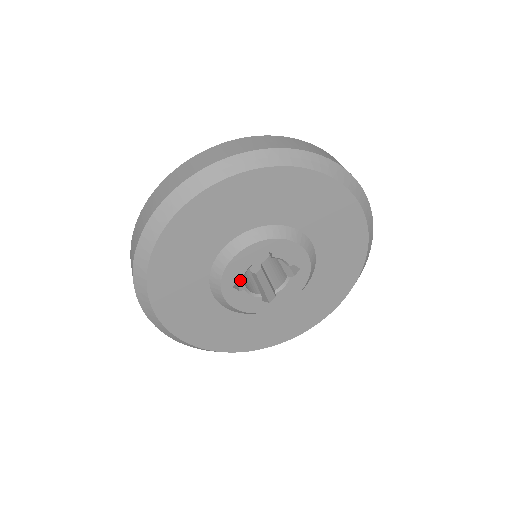
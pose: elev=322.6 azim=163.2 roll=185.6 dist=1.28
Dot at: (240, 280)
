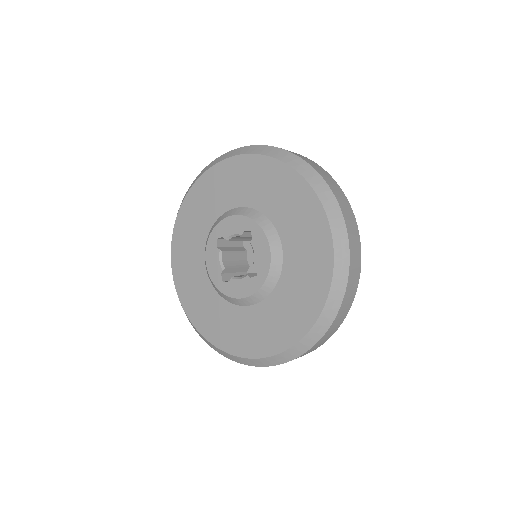
Dot at: (228, 249)
